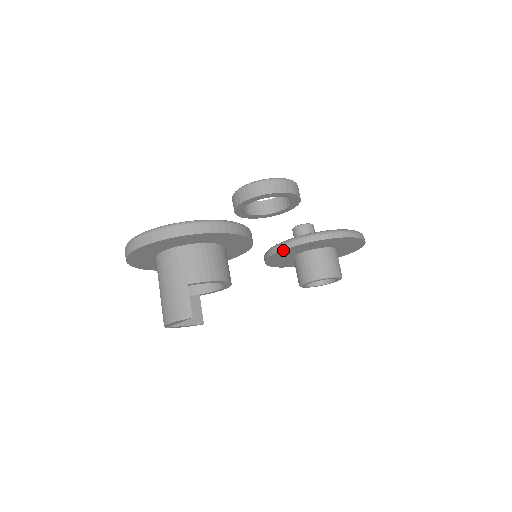
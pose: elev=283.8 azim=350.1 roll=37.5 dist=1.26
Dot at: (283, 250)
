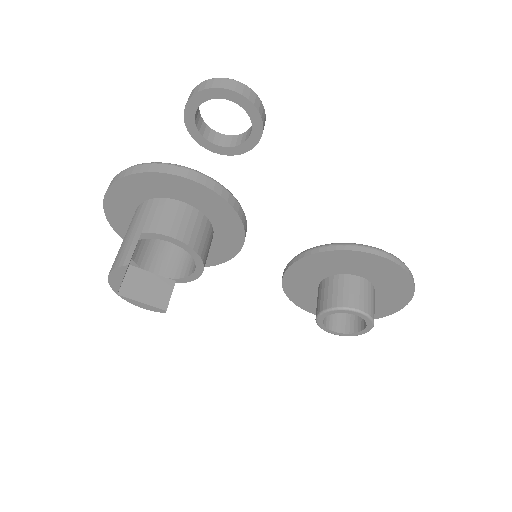
Dot at: (295, 263)
